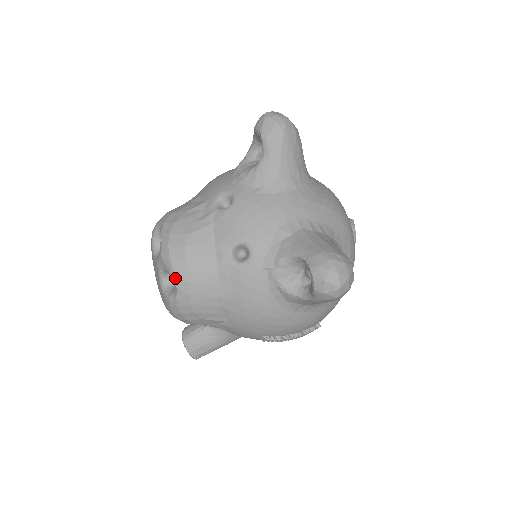
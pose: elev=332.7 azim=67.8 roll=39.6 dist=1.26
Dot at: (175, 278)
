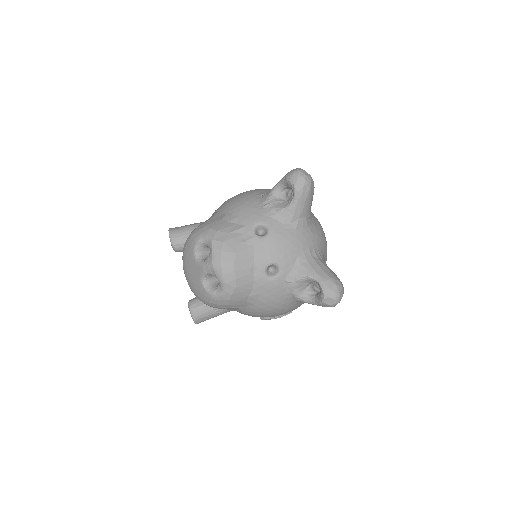
Dot at: (224, 283)
